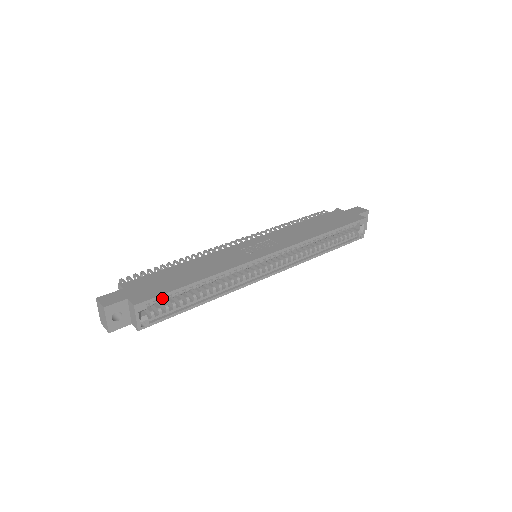
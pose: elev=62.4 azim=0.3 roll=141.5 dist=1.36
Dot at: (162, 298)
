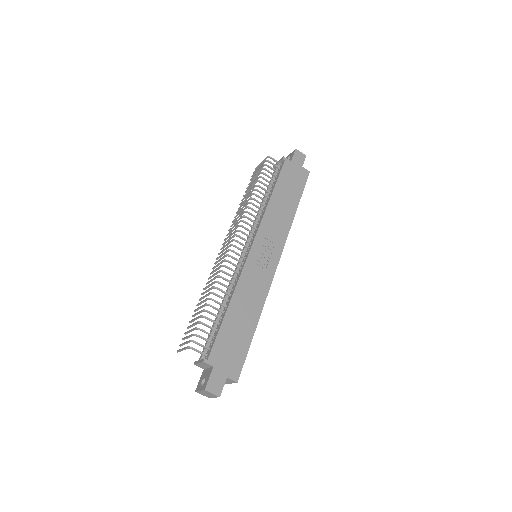
Dot at: occluded
